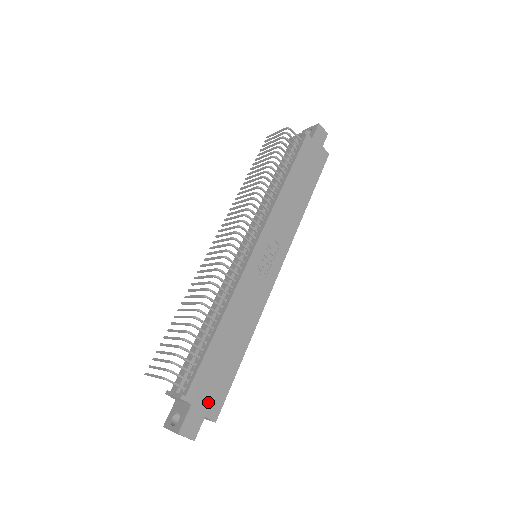
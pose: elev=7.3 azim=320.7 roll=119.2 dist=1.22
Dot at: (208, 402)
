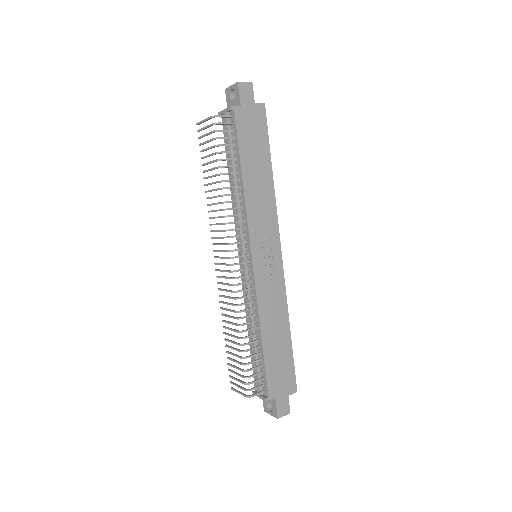
Dot at: (285, 386)
